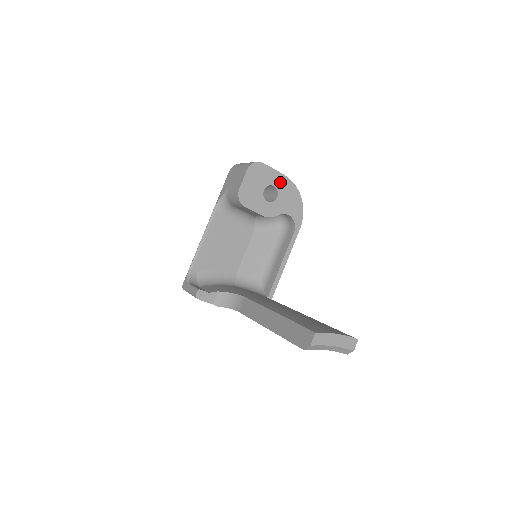
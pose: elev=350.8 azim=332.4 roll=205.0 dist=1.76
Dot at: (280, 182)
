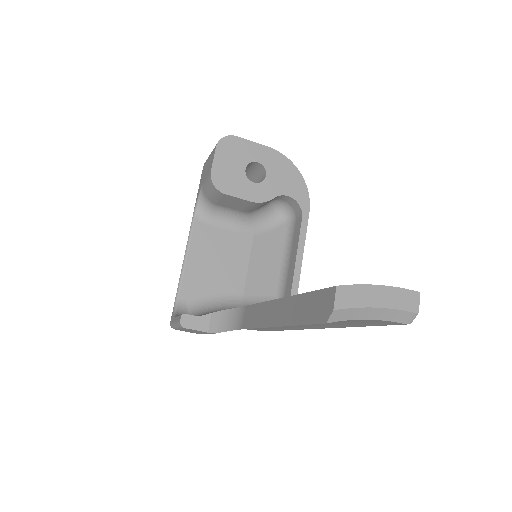
Dot at: (265, 156)
